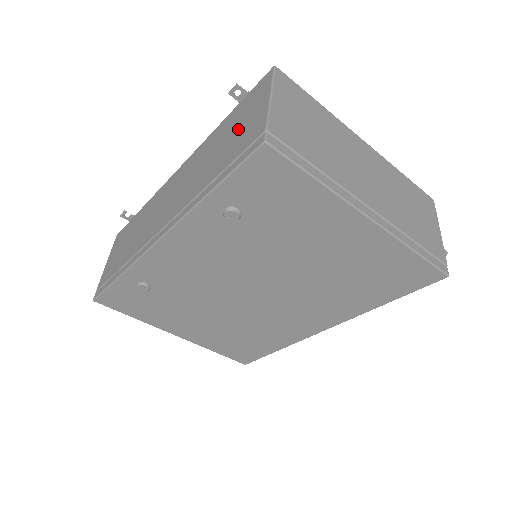
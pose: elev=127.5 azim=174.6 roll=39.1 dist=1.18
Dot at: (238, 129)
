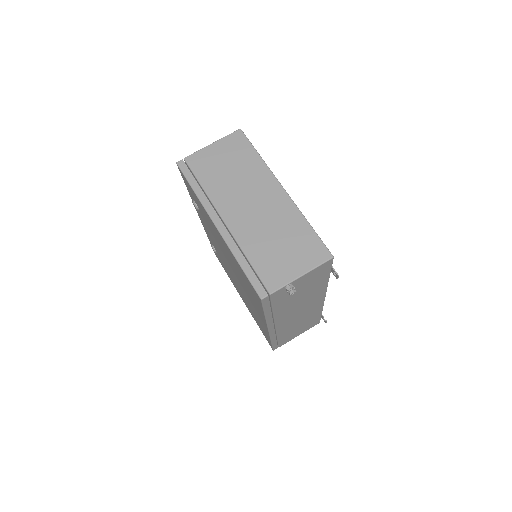
Dot at: occluded
